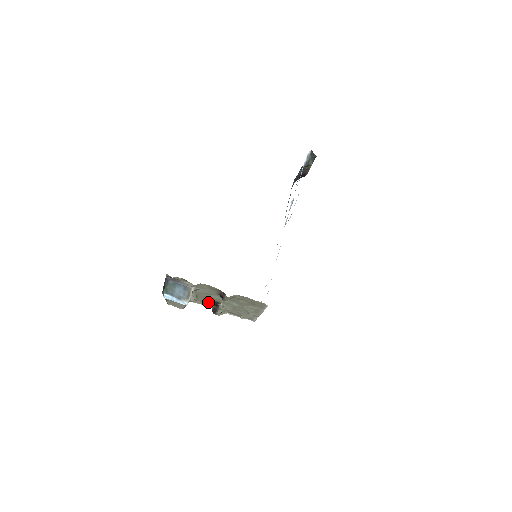
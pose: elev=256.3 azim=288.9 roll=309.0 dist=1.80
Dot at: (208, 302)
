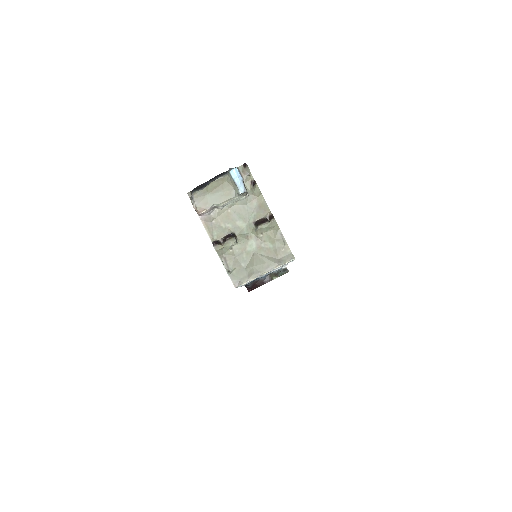
Dot at: (220, 231)
